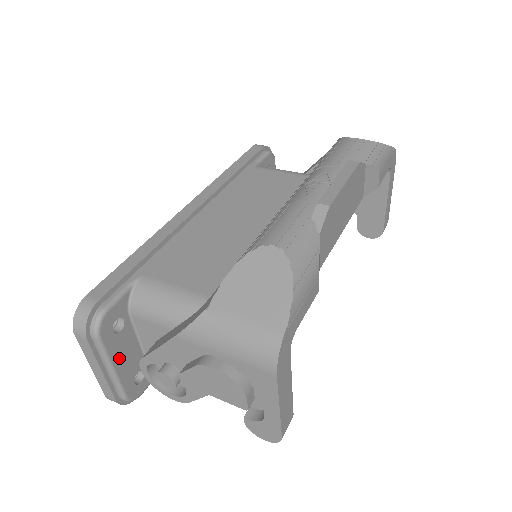
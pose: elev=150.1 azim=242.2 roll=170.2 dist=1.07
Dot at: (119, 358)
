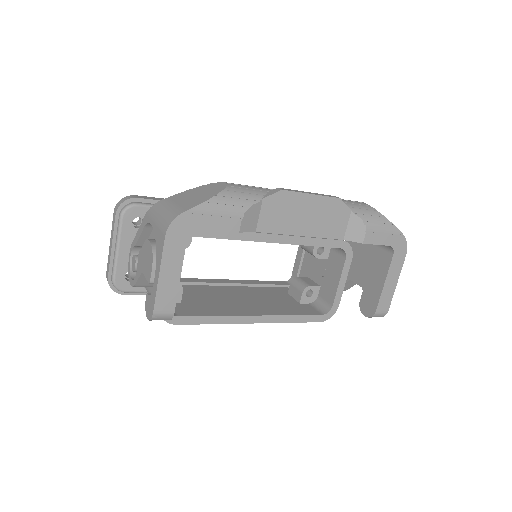
Dot at: (126, 245)
